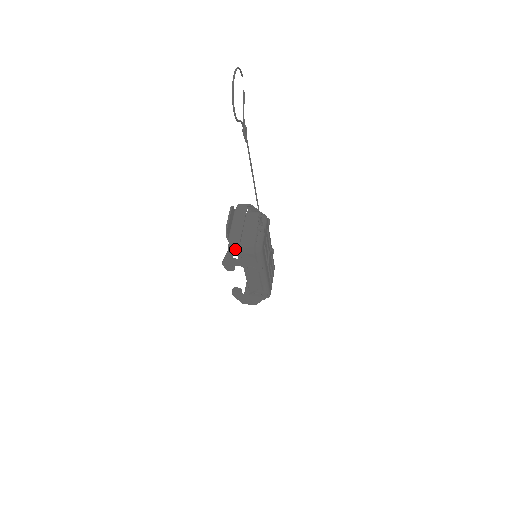
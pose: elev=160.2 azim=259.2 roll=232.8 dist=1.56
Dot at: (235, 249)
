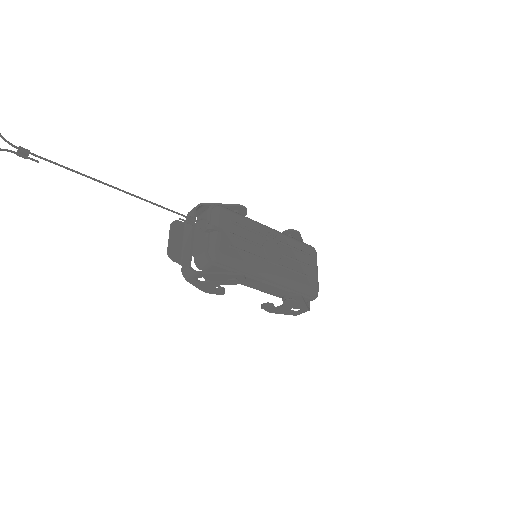
Dot at: (188, 273)
